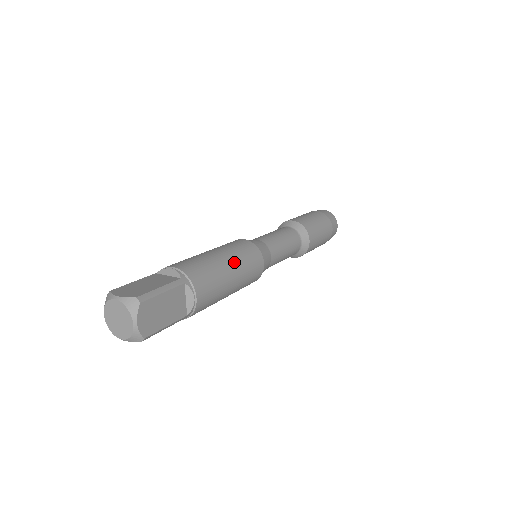
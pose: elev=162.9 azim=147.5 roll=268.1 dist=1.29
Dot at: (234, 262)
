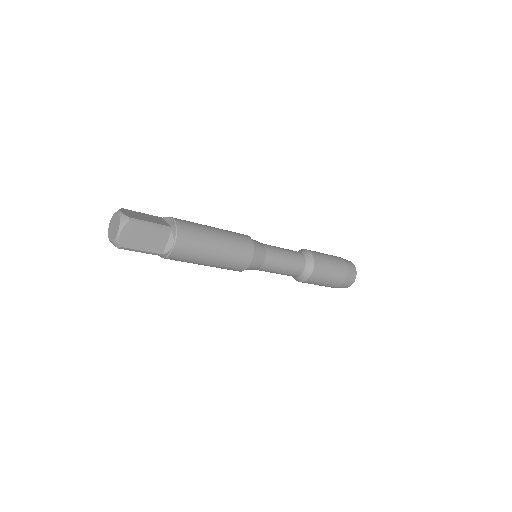
Dot at: (223, 243)
